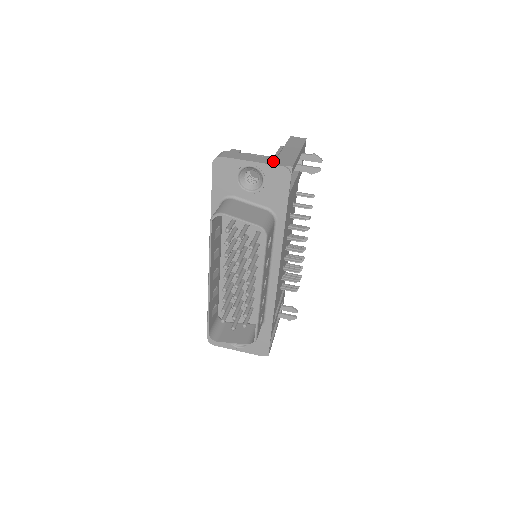
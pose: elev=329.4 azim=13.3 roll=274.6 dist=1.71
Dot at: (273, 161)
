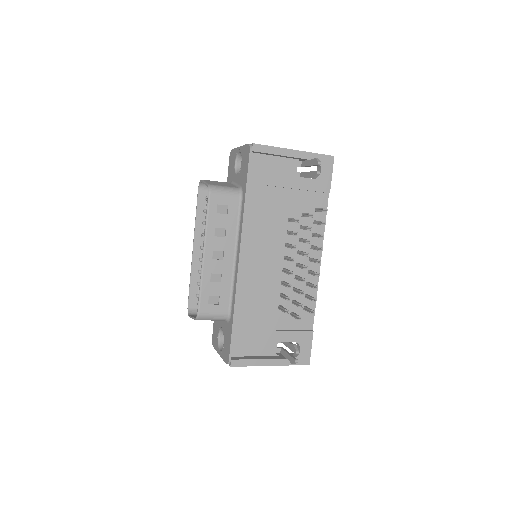
Dot at: occluded
